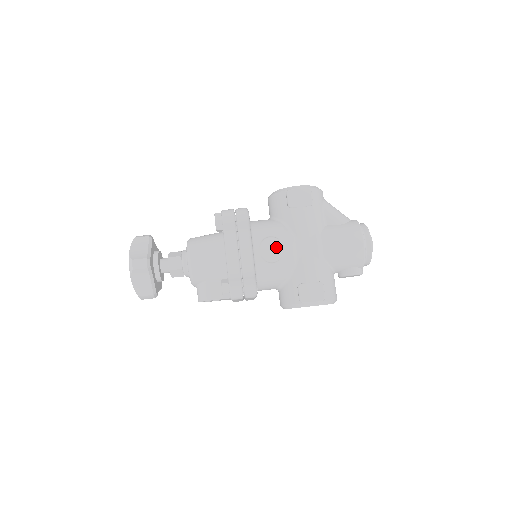
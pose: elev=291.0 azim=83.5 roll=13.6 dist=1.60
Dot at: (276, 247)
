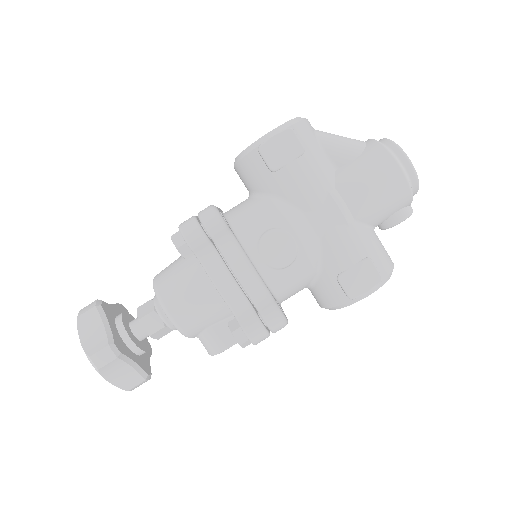
Dot at: (283, 242)
